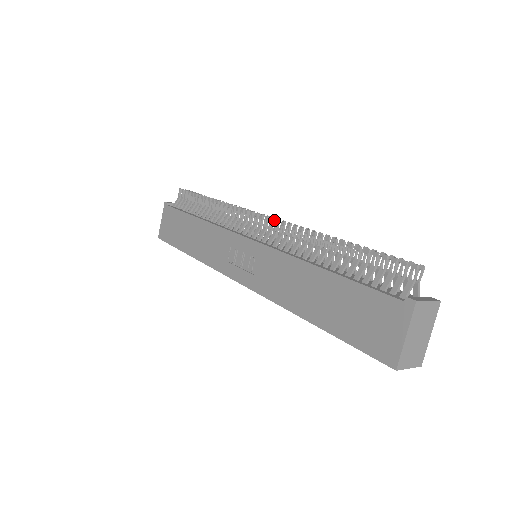
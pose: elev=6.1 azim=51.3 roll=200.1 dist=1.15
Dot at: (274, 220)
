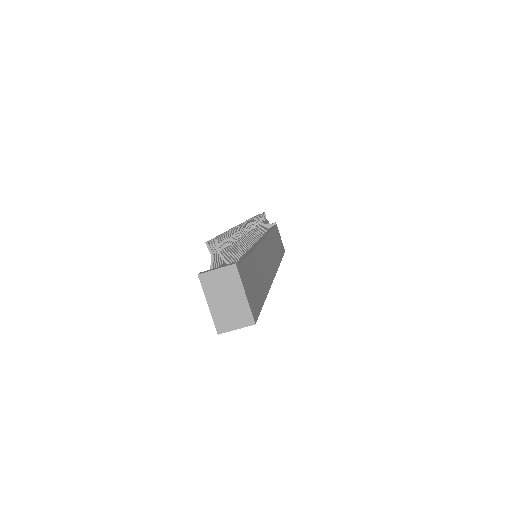
Dot at: (248, 224)
